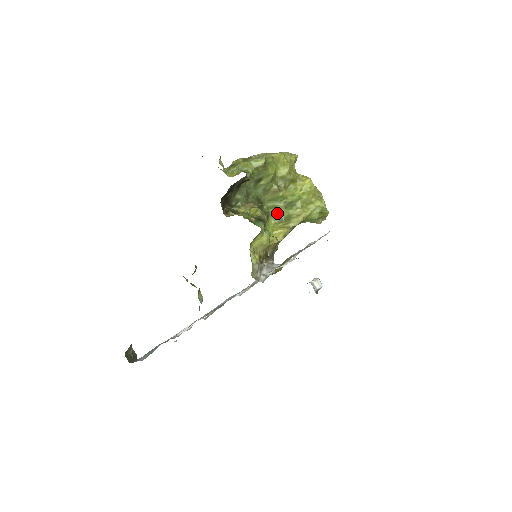
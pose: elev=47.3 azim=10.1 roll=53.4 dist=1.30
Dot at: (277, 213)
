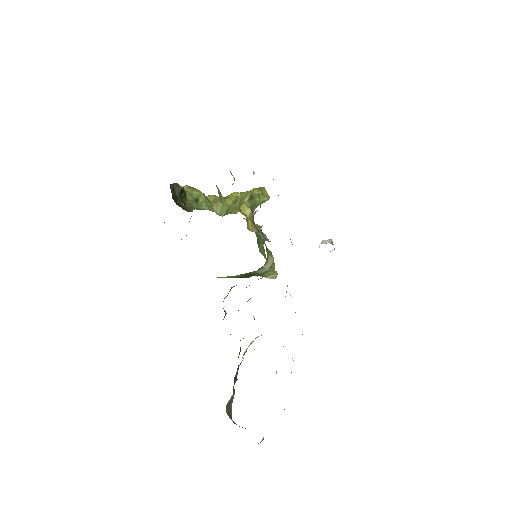
Dot at: (231, 210)
